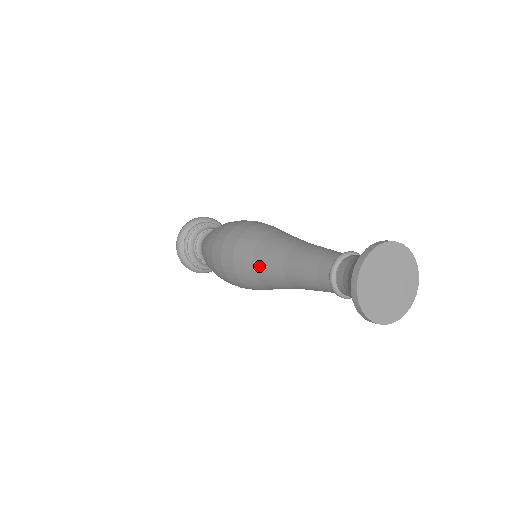
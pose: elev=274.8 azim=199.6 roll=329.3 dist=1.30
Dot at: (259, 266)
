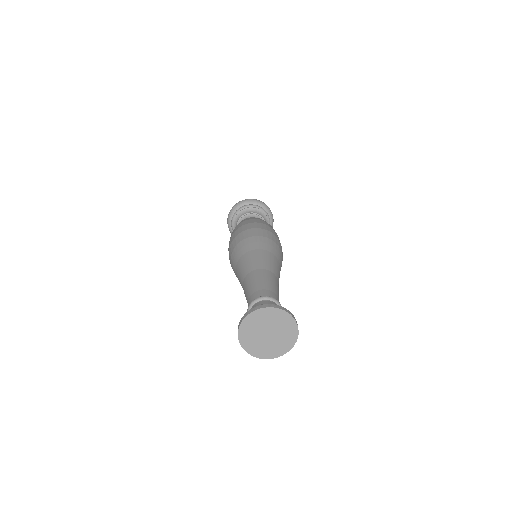
Dot at: (238, 268)
